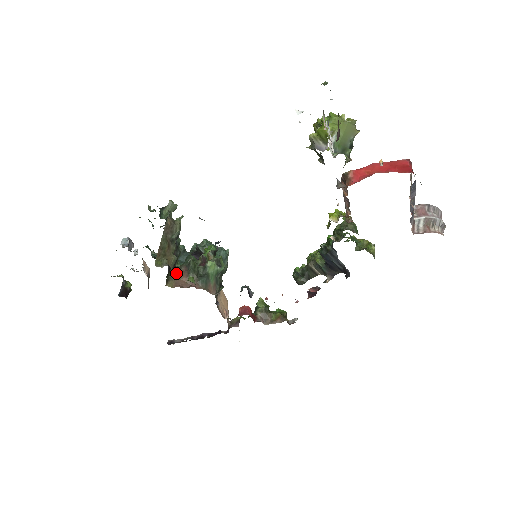
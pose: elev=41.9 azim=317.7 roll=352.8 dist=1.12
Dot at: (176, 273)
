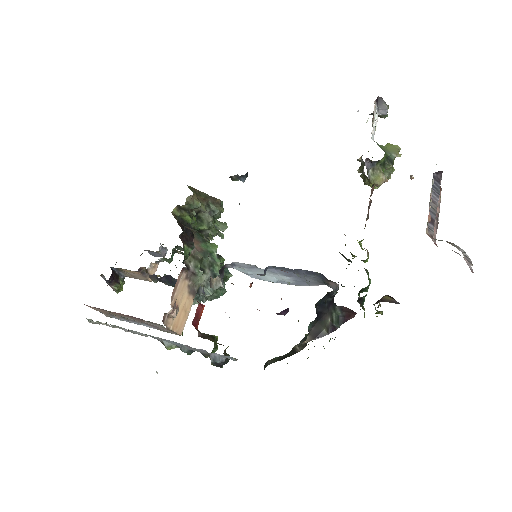
Dot at: occluded
